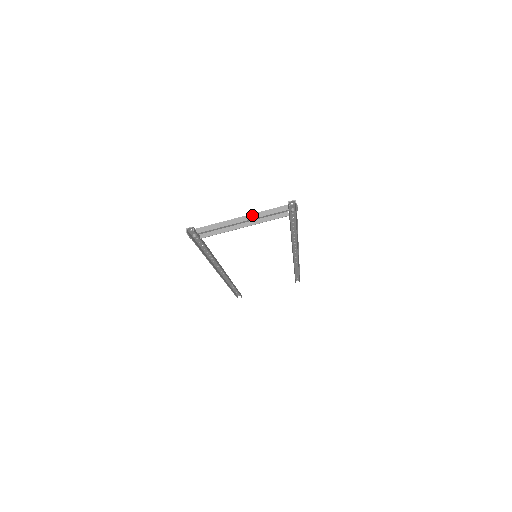
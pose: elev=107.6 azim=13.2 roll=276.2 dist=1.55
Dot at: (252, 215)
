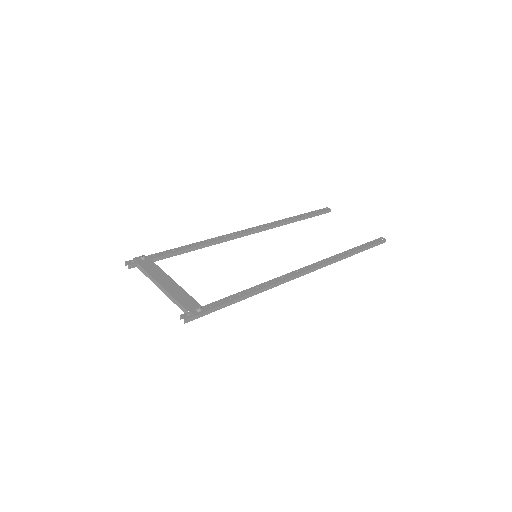
Dot at: (166, 292)
